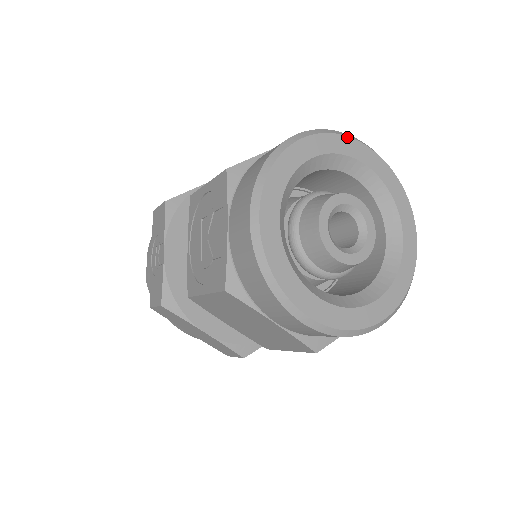
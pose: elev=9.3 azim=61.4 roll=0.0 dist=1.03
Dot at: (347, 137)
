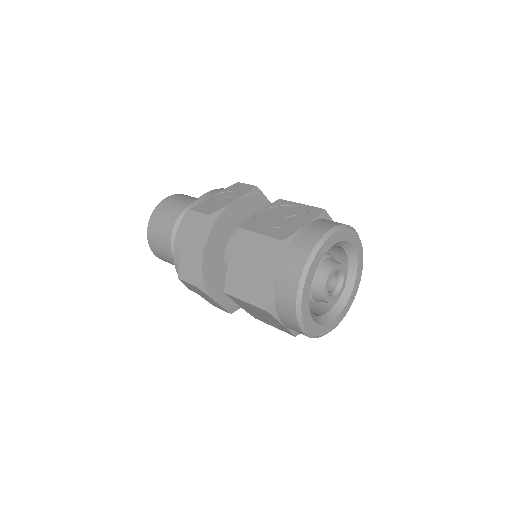
Dot at: occluded
